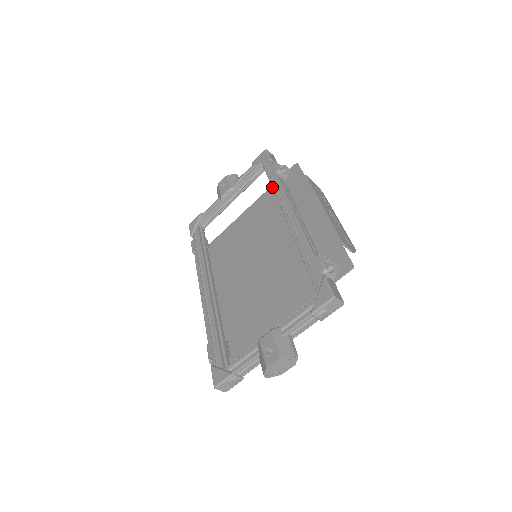
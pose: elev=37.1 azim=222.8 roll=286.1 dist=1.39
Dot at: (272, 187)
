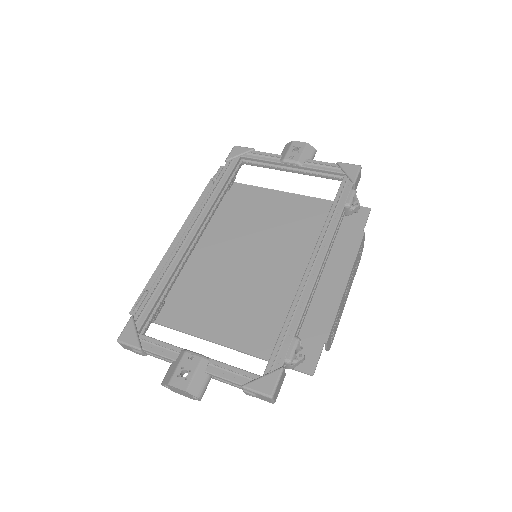
Dot at: (329, 214)
